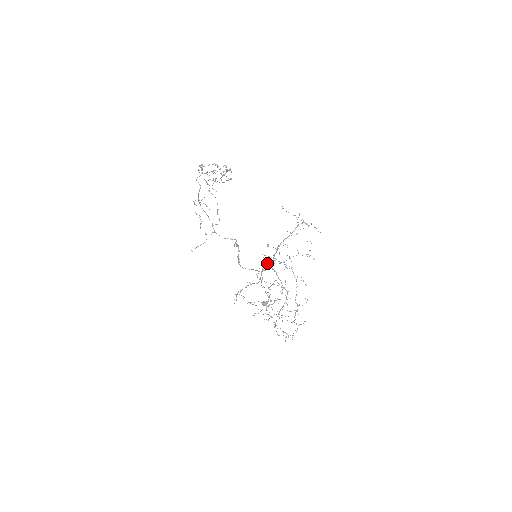
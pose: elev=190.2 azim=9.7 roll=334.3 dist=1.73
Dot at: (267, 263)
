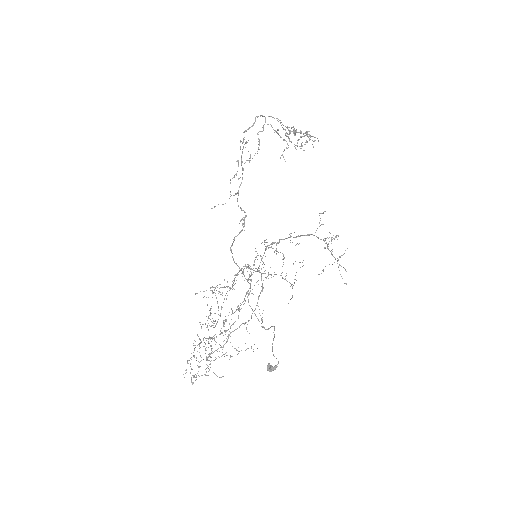
Dot at: occluded
